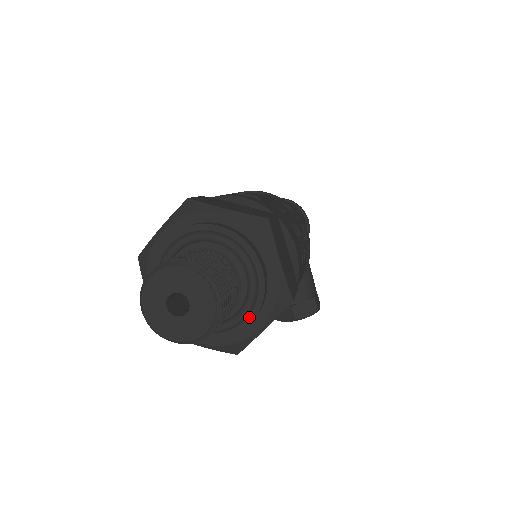
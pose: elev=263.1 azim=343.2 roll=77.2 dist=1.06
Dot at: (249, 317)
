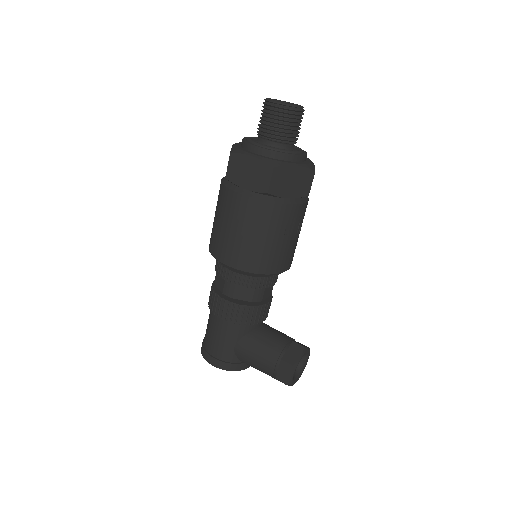
Dot at: (304, 152)
